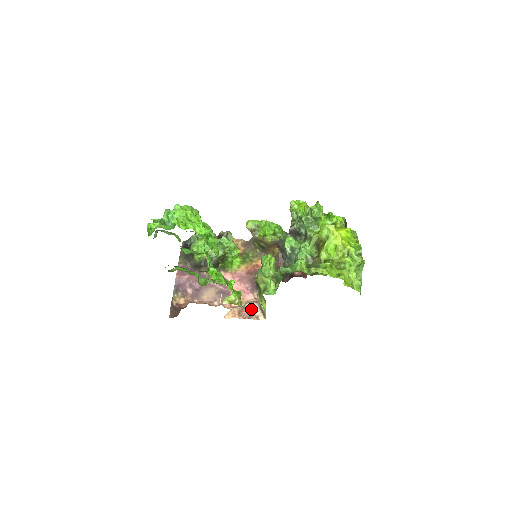
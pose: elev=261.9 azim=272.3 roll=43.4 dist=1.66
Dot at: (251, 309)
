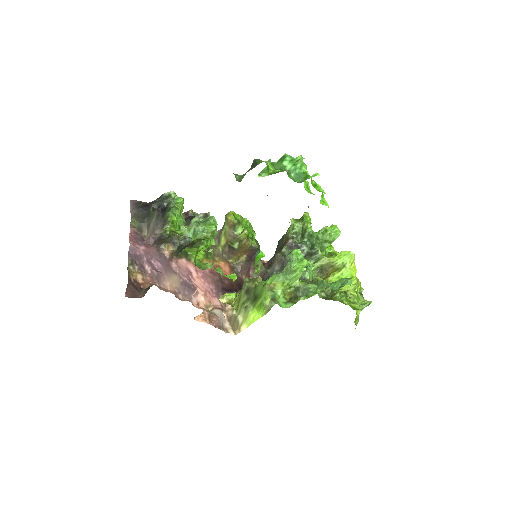
Dot at: (220, 317)
